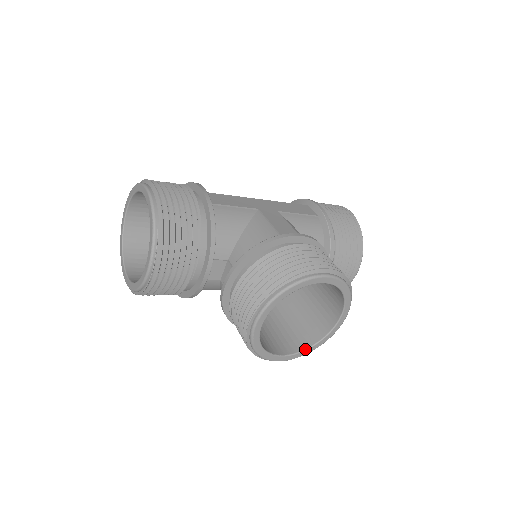
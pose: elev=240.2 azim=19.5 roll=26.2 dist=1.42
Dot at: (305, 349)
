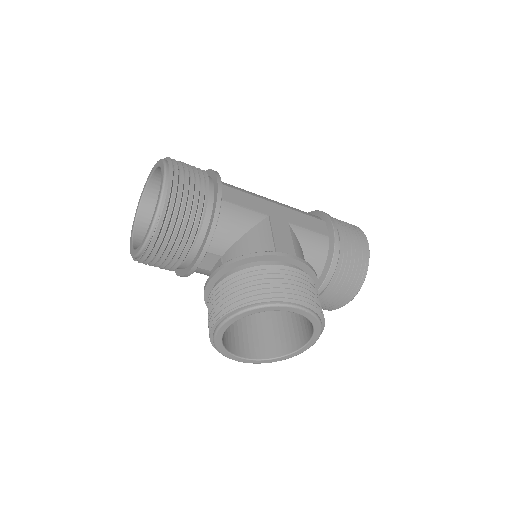
Dot at: (267, 359)
